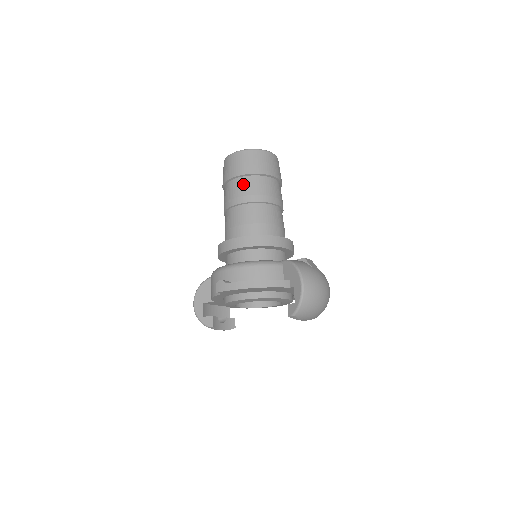
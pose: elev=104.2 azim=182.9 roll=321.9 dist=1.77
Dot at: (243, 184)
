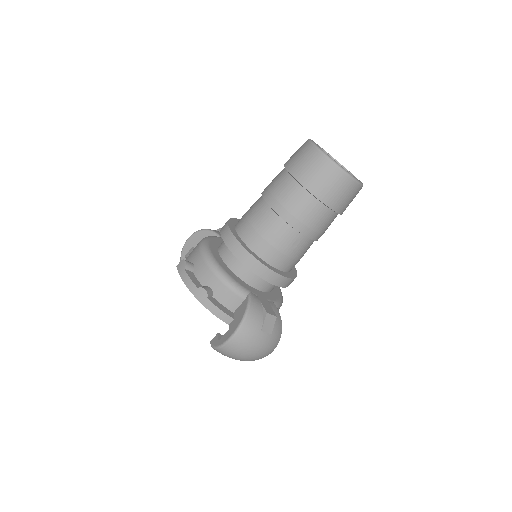
Dot at: (289, 189)
